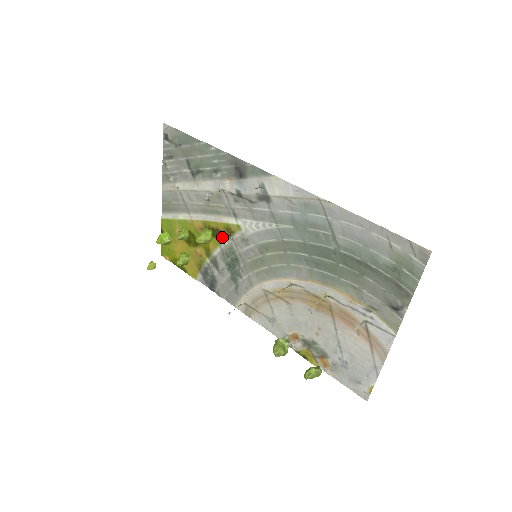
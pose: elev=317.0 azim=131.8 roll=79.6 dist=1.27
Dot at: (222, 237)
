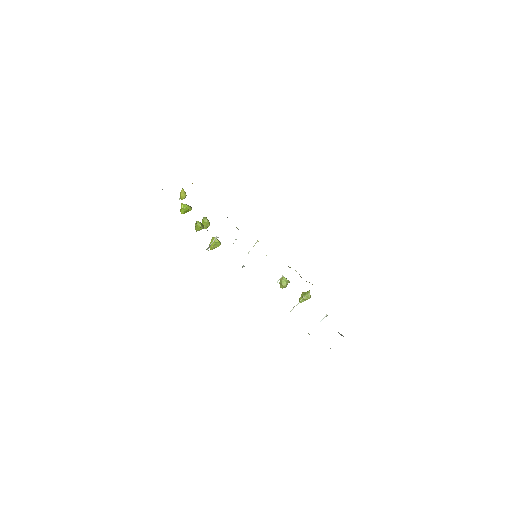
Dot at: occluded
